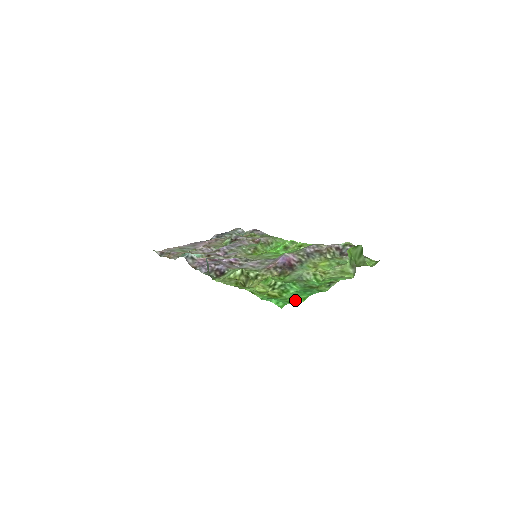
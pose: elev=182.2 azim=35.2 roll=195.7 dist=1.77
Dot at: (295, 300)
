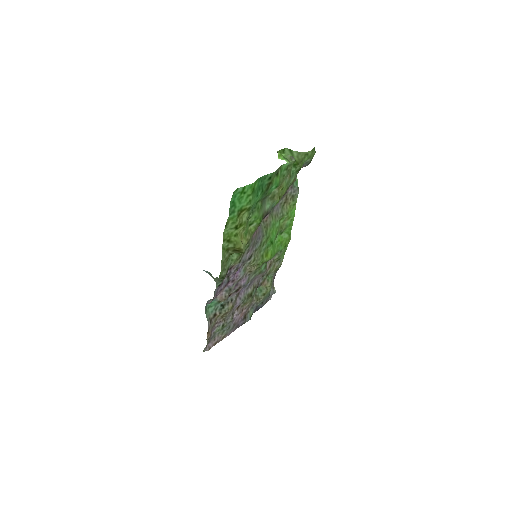
Dot at: (251, 191)
